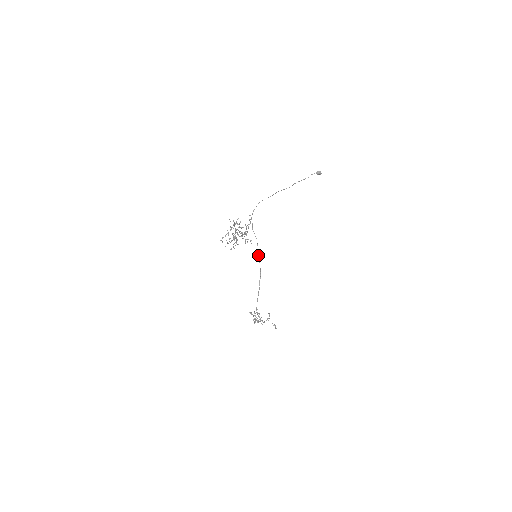
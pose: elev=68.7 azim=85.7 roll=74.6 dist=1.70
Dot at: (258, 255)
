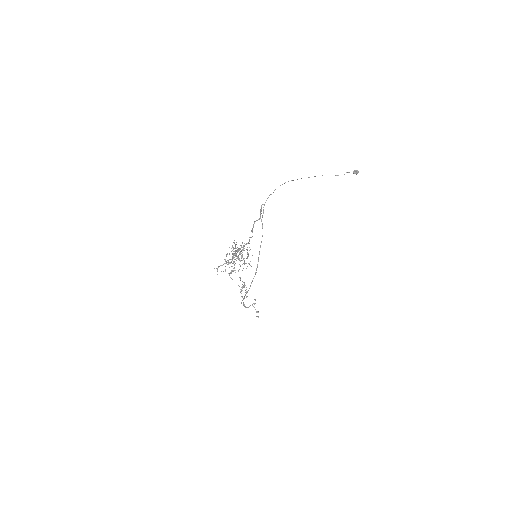
Dot at: occluded
